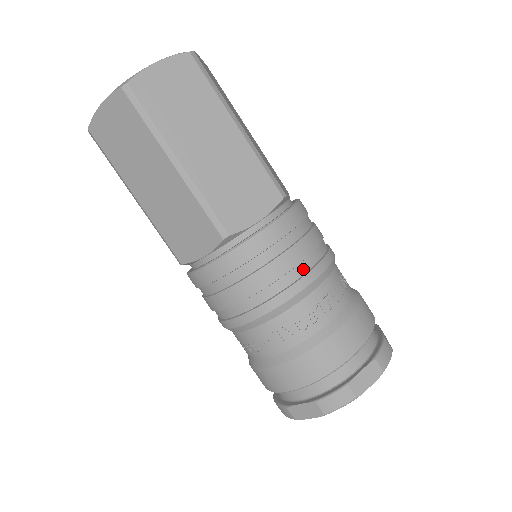
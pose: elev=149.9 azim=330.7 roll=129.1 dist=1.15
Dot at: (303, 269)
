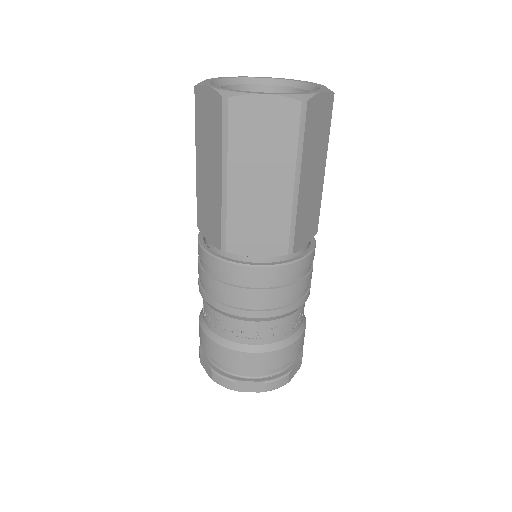
Dot at: (307, 289)
